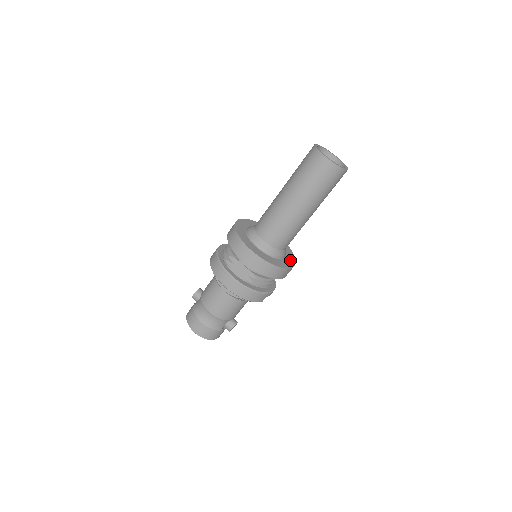
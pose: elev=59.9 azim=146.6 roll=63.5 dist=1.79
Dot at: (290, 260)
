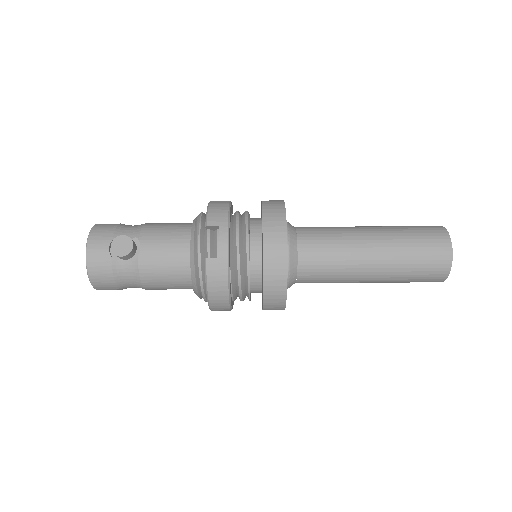
Dot at: occluded
